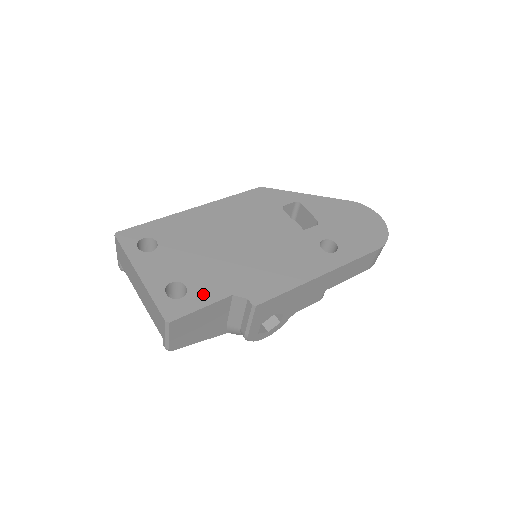
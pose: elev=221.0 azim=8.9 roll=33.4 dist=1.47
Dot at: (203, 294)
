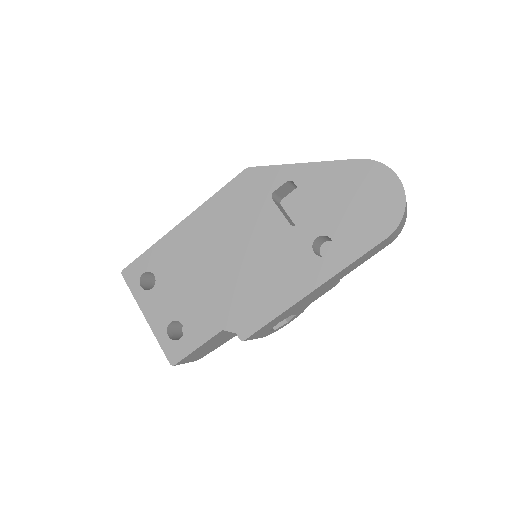
Dot at: (197, 332)
